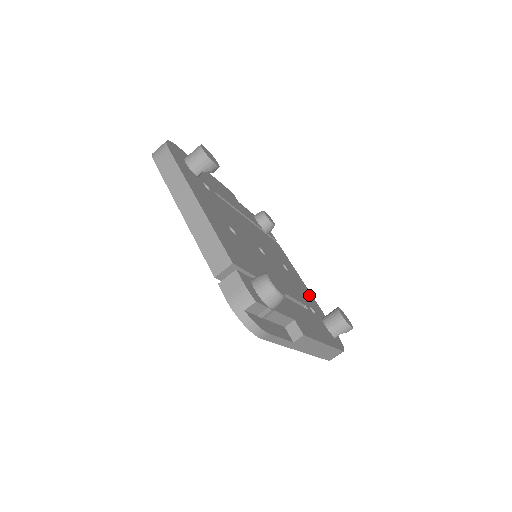
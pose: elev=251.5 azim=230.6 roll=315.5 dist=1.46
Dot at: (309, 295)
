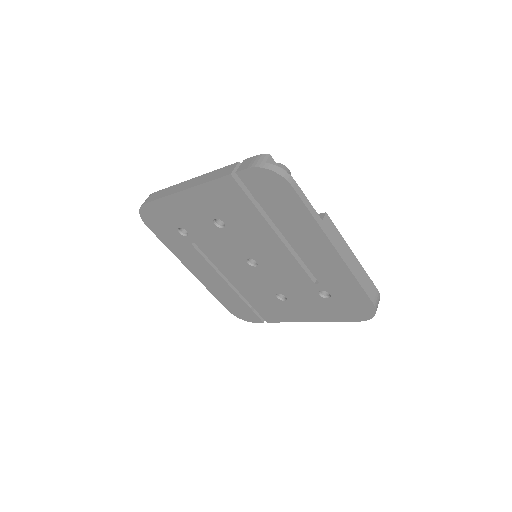
Dot at: occluded
